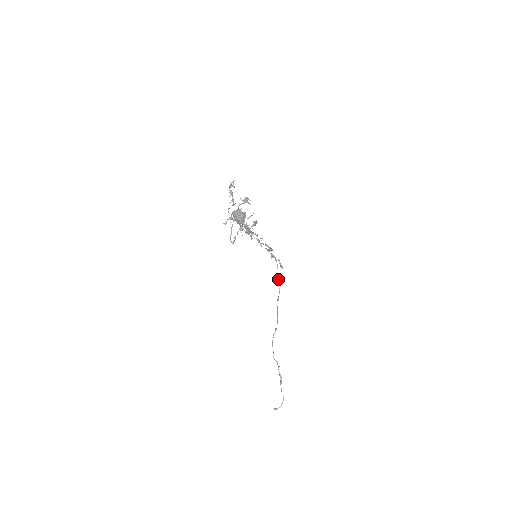
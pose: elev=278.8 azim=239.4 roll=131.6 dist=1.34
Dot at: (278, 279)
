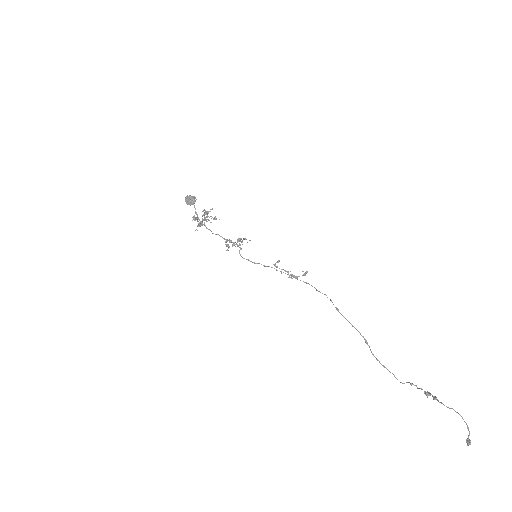
Dot at: occluded
